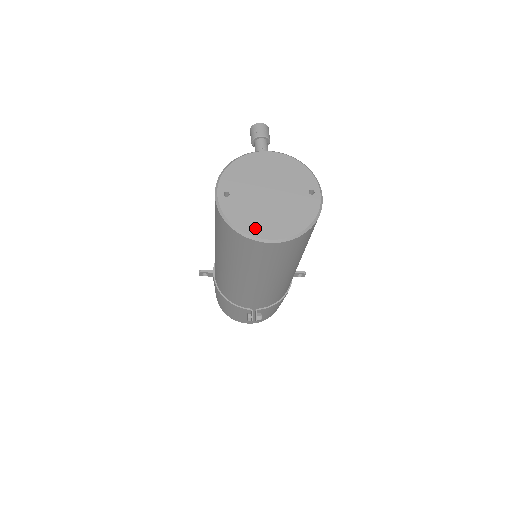
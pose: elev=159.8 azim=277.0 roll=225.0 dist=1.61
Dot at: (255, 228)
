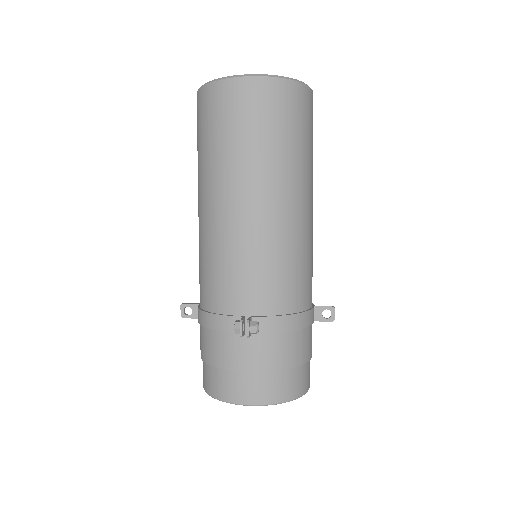
Dot at: occluded
